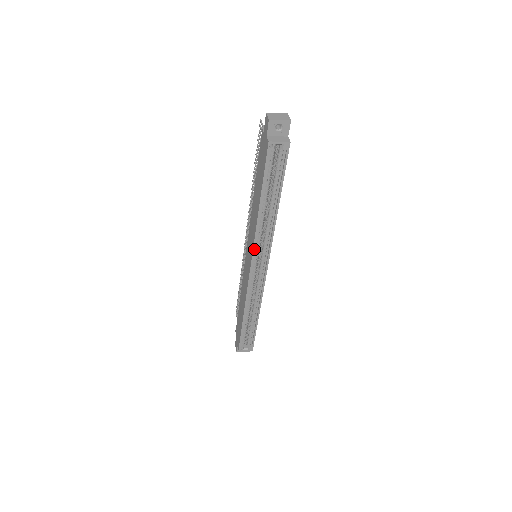
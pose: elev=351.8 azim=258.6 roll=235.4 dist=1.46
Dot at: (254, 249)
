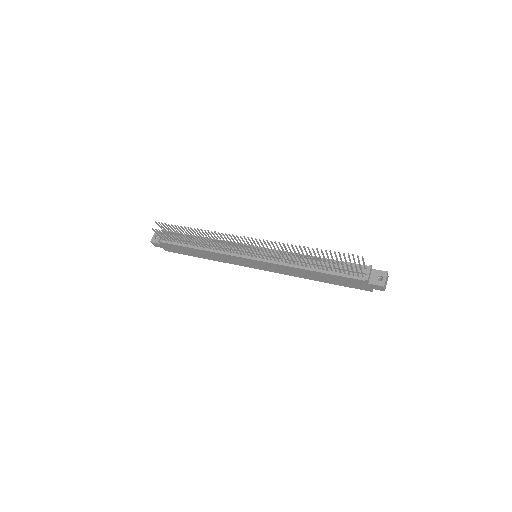
Dot at: (278, 272)
